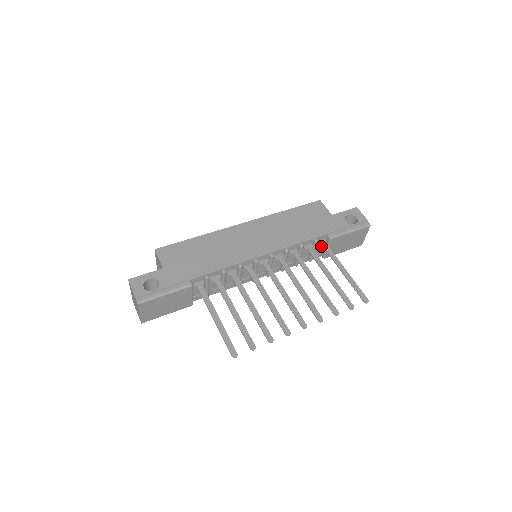
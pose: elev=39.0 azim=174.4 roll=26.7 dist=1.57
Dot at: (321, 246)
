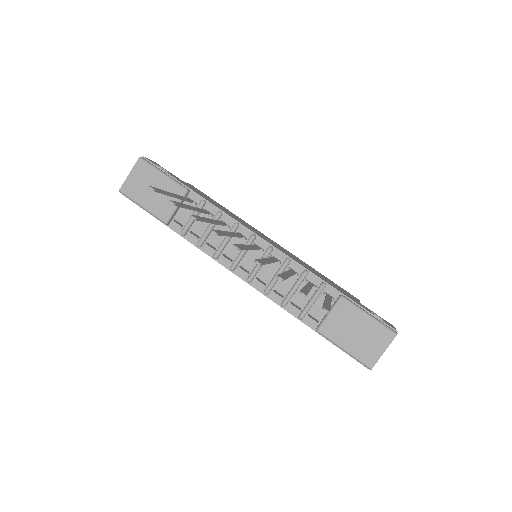
Dot at: occluded
